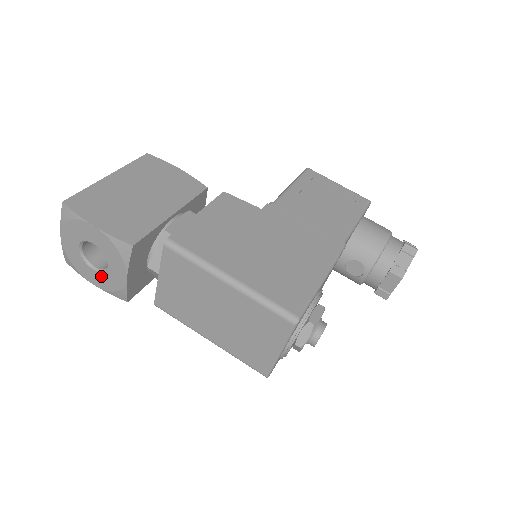
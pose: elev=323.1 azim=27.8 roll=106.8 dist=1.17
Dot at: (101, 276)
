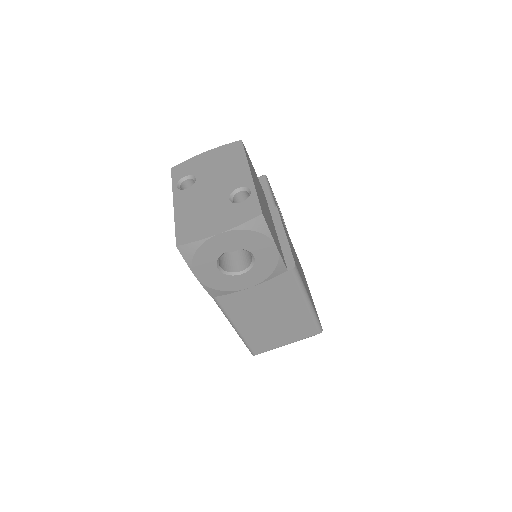
Dot at: (220, 276)
